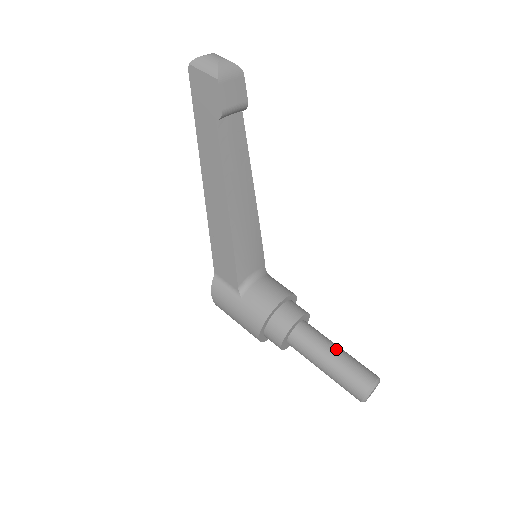
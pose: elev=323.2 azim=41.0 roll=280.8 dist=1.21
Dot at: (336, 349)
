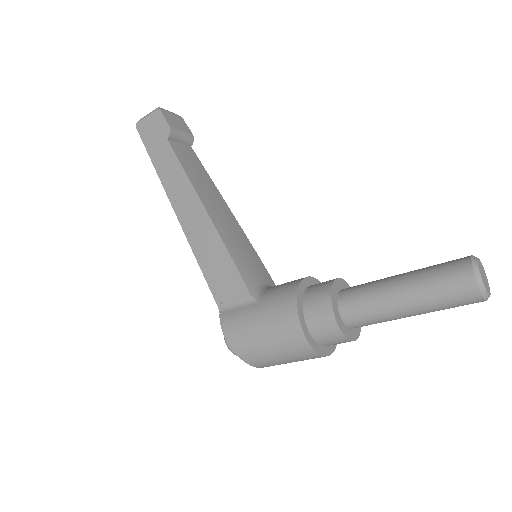
Dot at: (401, 274)
